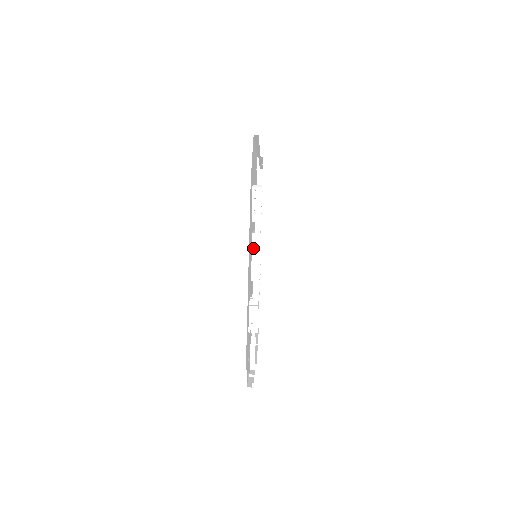
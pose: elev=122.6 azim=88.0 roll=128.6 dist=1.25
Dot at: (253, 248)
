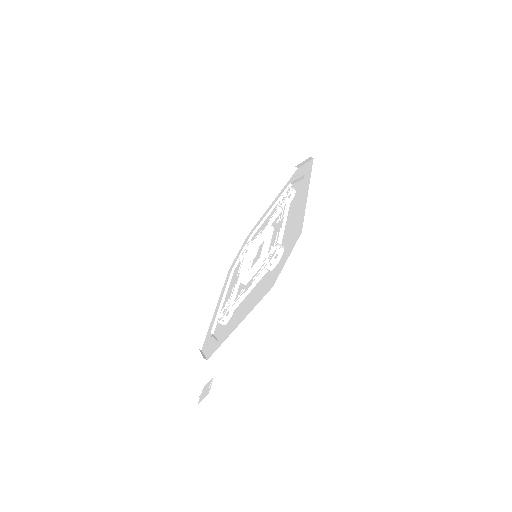
Dot at: (254, 266)
